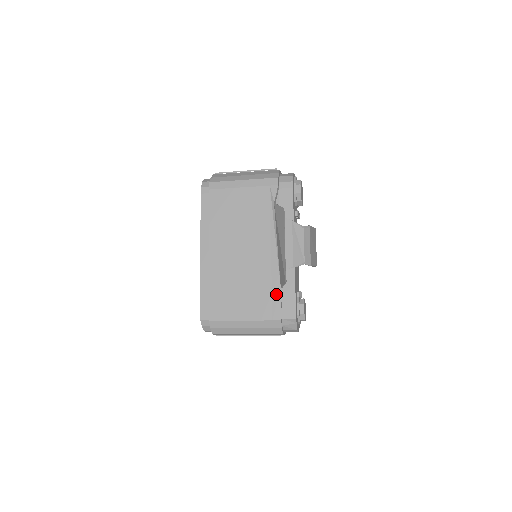
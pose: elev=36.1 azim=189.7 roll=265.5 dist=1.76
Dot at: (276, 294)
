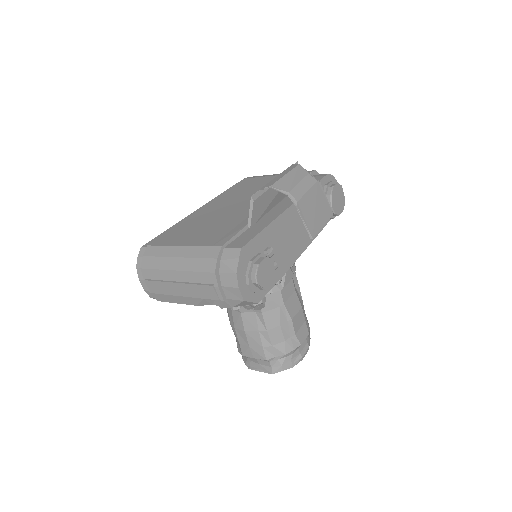
Dot at: (238, 228)
